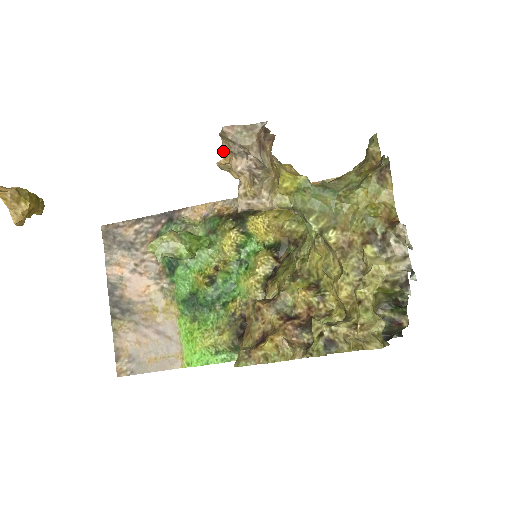
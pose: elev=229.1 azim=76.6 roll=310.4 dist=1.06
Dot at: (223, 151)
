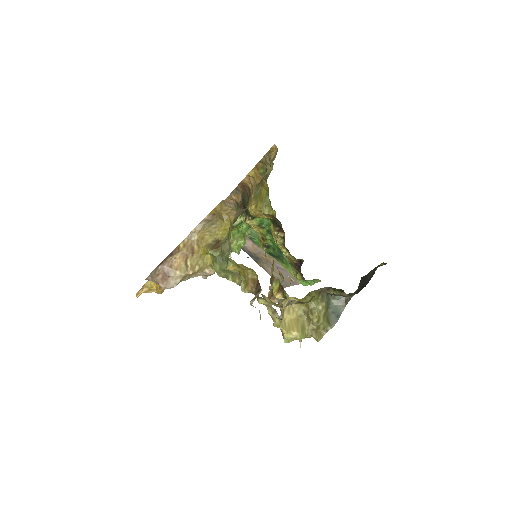
Dot at: occluded
